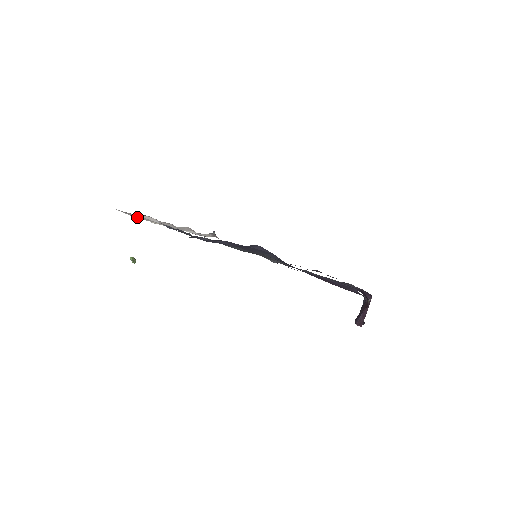
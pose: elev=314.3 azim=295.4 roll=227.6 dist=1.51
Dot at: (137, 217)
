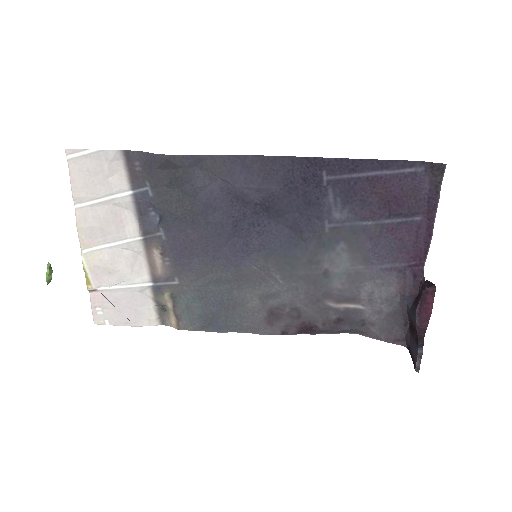
Dot at: (78, 218)
